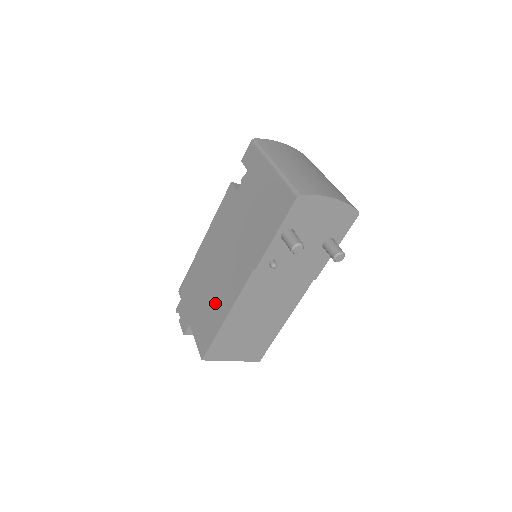
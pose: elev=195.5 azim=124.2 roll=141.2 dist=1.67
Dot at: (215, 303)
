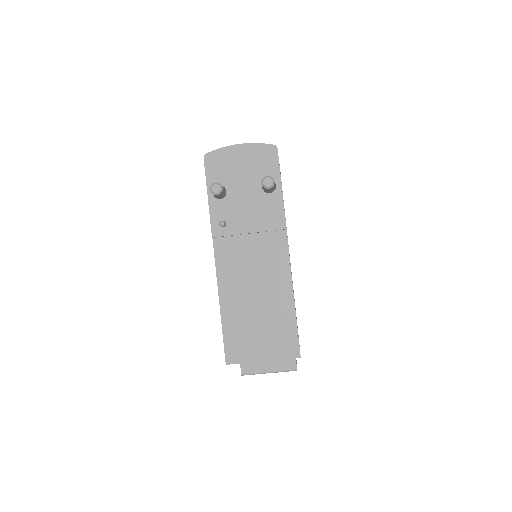
Dot at: occluded
